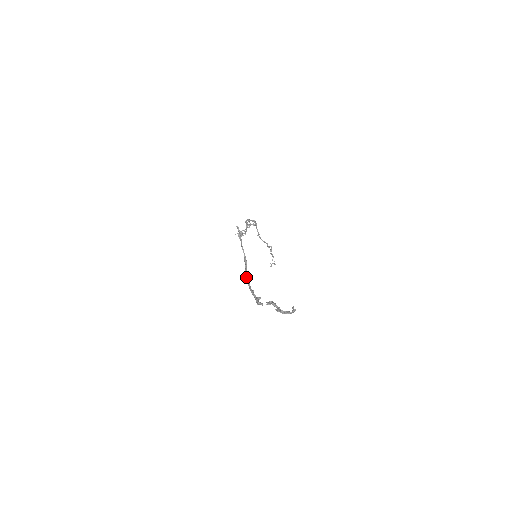
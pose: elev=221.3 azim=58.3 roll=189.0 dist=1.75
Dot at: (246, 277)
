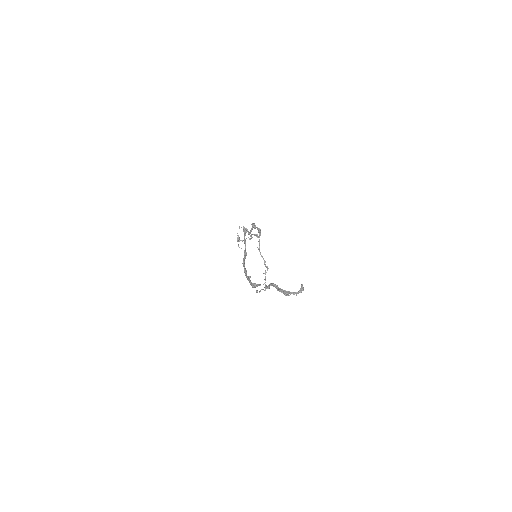
Dot at: (243, 265)
